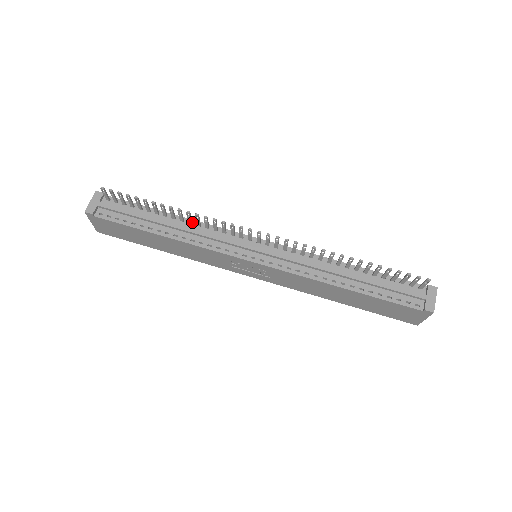
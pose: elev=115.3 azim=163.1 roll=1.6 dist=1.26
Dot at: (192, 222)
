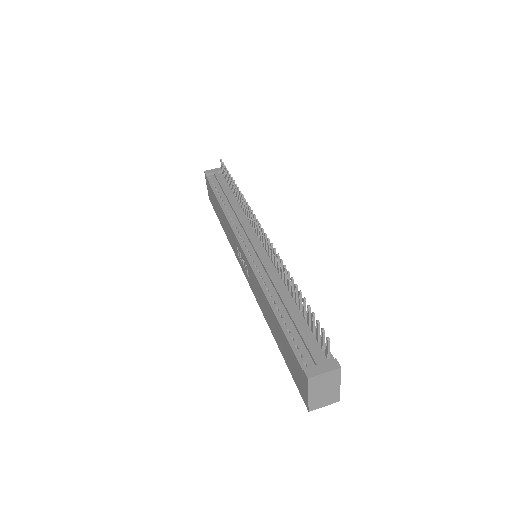
Dot at: occluded
